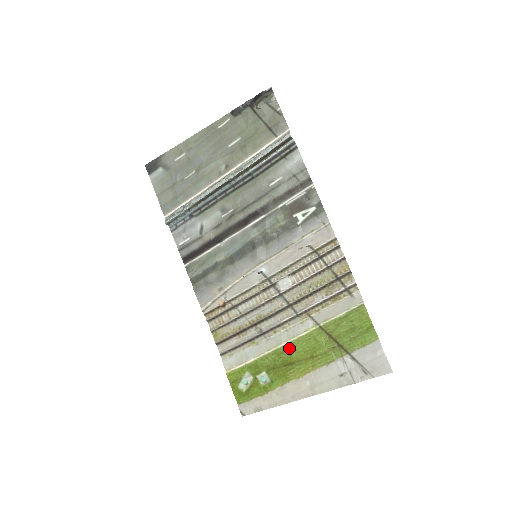
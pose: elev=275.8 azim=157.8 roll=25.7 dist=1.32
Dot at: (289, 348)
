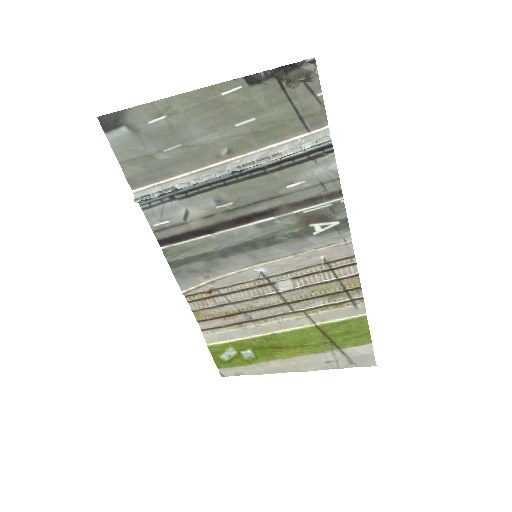
Dot at: (279, 337)
